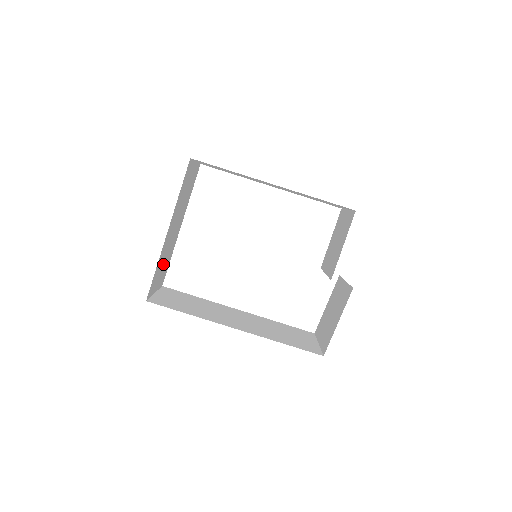
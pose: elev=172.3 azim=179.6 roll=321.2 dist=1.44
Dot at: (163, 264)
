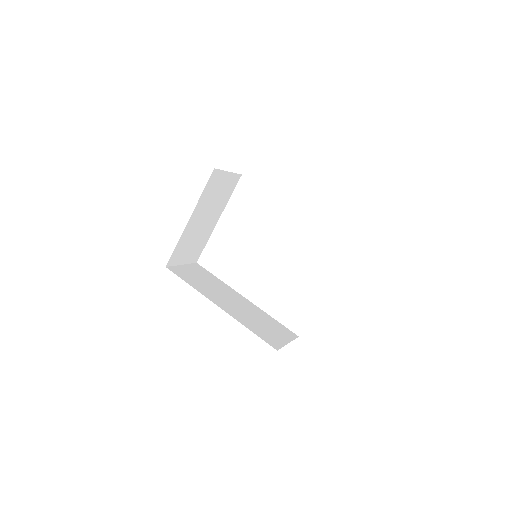
Dot at: (191, 245)
